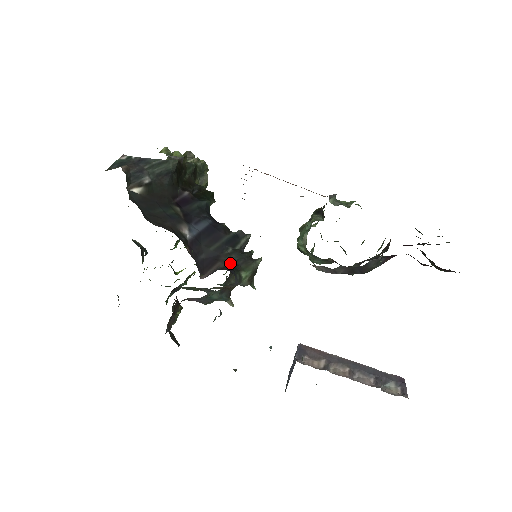
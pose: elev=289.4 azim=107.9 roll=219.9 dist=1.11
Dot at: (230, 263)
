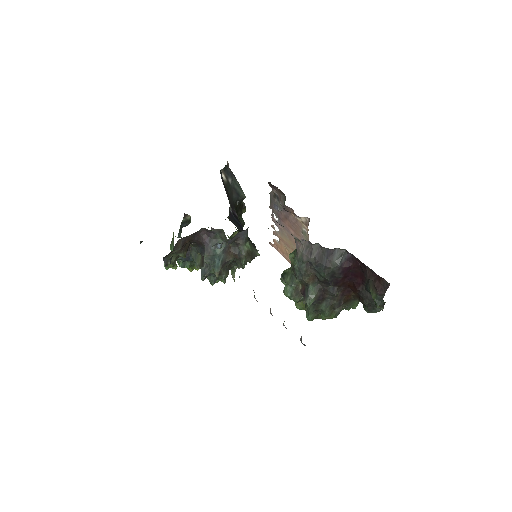
Dot at: occluded
